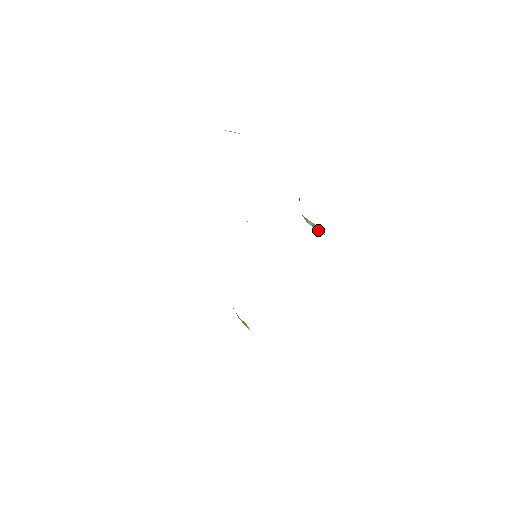
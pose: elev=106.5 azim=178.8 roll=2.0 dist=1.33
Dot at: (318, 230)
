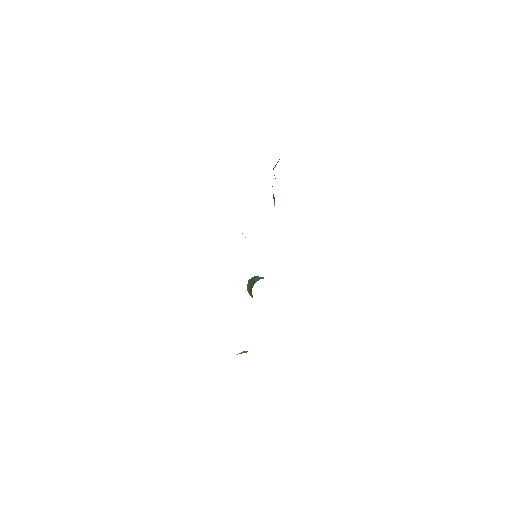
Dot at: occluded
